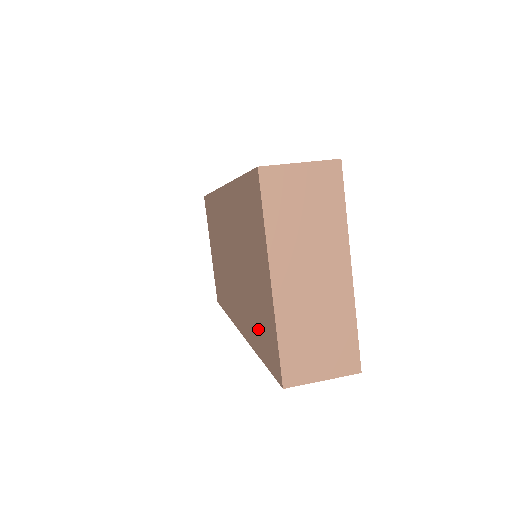
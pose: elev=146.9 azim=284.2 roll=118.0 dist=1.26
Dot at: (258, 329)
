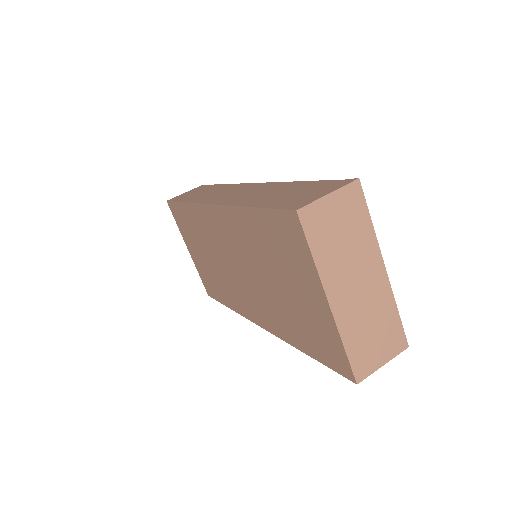
Dot at: (304, 334)
